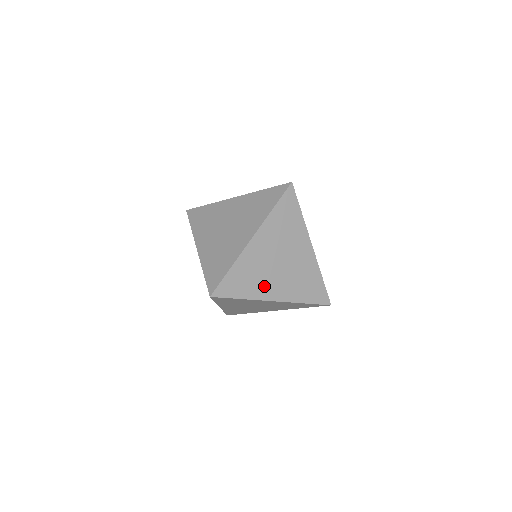
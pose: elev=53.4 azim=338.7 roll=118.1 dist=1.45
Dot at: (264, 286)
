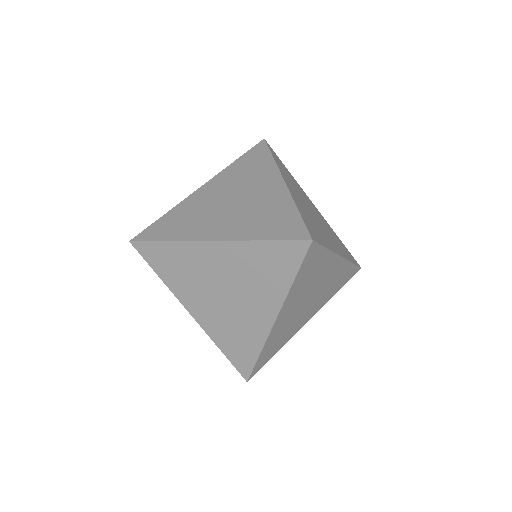
Dot at: (201, 226)
